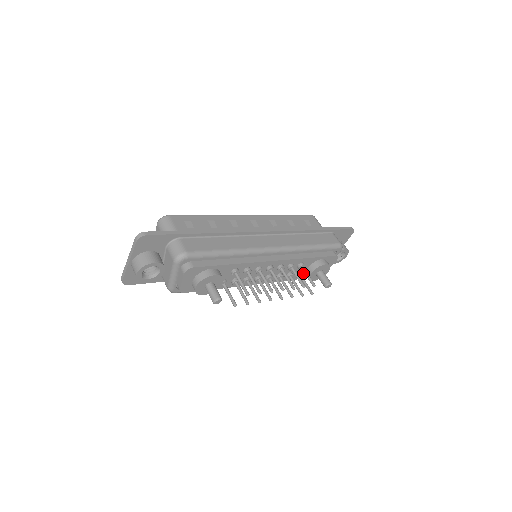
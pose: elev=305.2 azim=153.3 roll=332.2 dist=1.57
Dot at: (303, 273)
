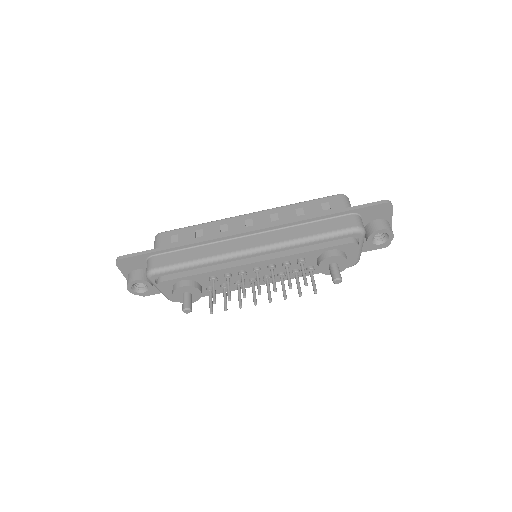
Dot at: occluded
